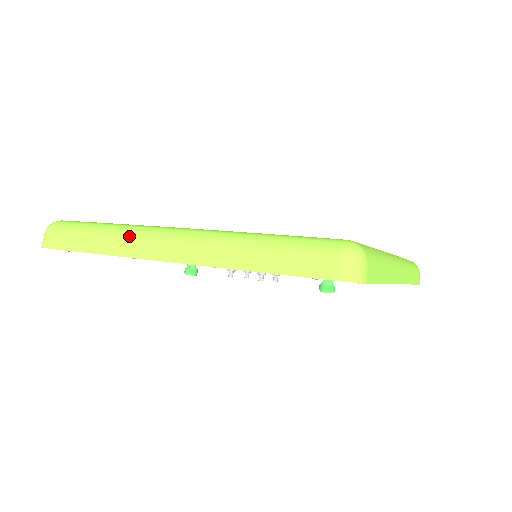
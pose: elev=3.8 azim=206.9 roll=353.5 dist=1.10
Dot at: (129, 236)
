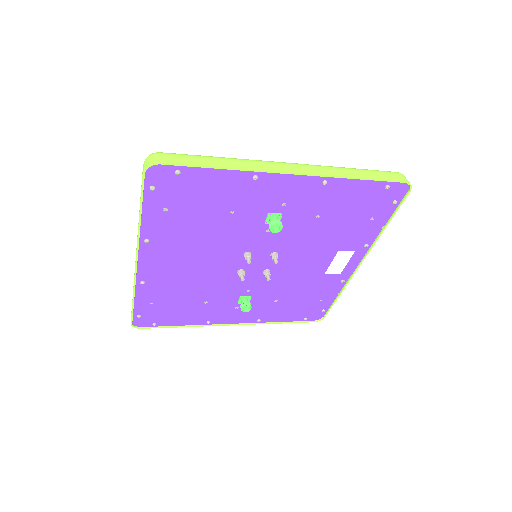
Dot at: occluded
